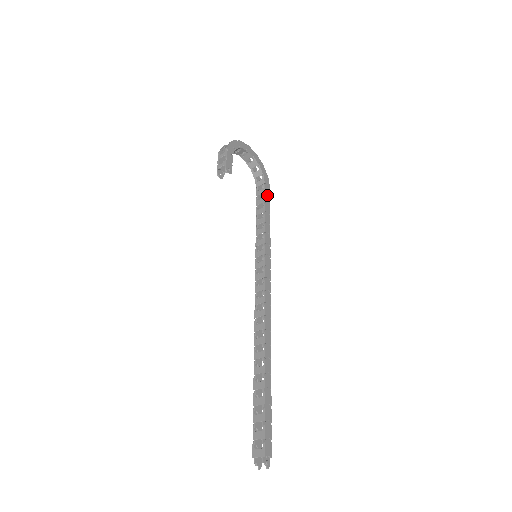
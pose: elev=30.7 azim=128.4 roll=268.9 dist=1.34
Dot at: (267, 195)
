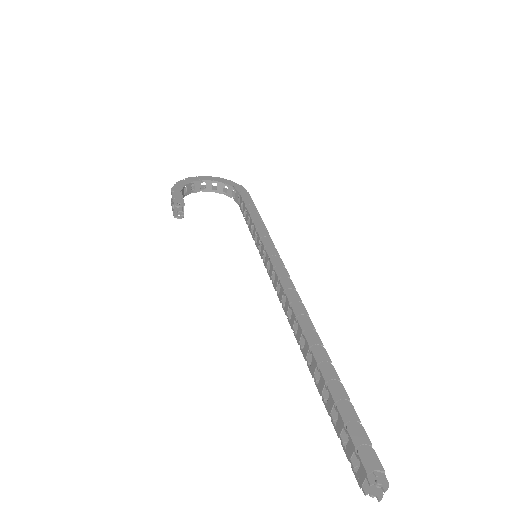
Dot at: (246, 199)
